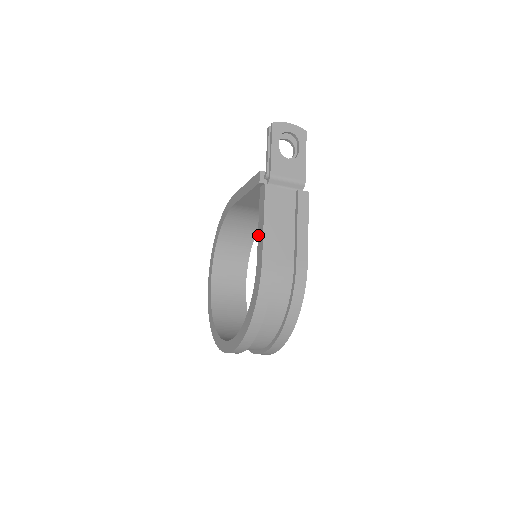
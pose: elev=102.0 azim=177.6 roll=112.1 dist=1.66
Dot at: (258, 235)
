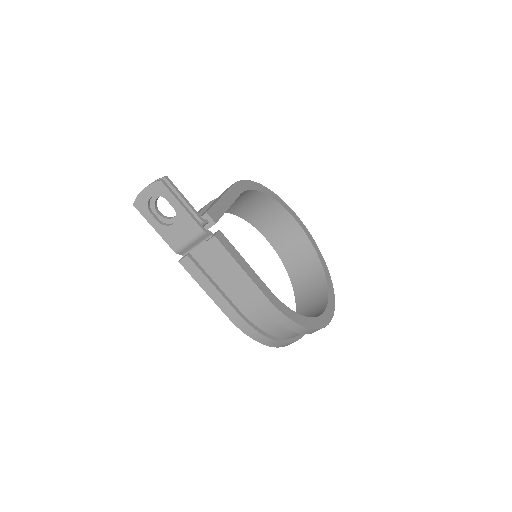
Dot at: occluded
